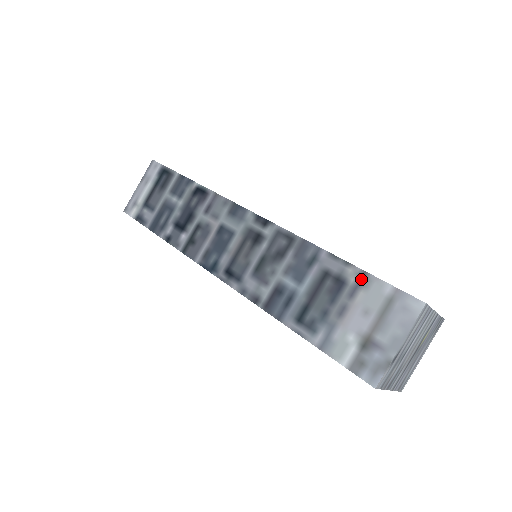
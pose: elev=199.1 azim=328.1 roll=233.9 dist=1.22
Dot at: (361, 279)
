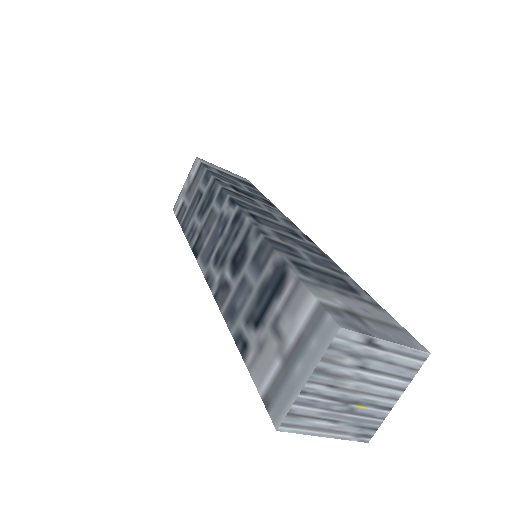
Dot at: (375, 304)
